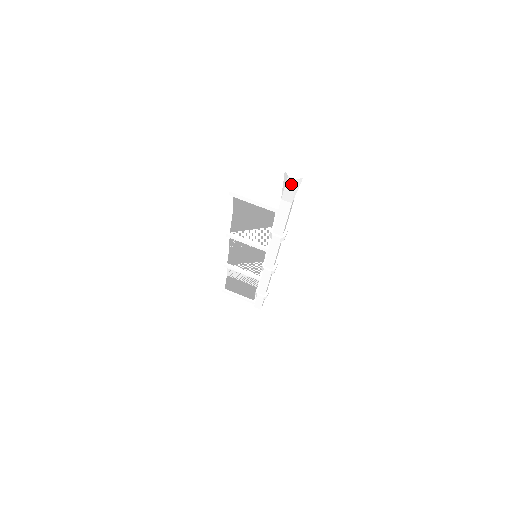
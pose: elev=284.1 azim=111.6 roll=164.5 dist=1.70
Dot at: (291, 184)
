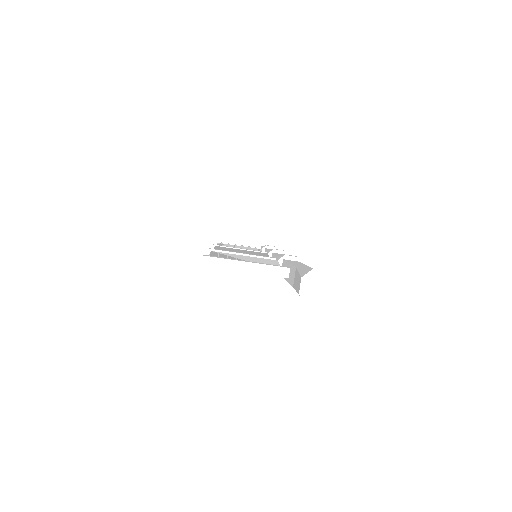
Dot at: occluded
